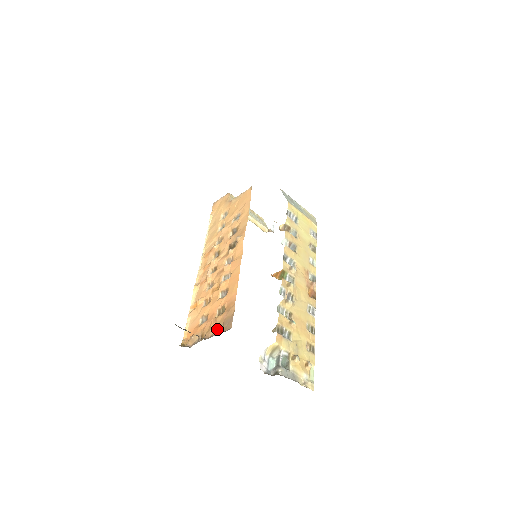
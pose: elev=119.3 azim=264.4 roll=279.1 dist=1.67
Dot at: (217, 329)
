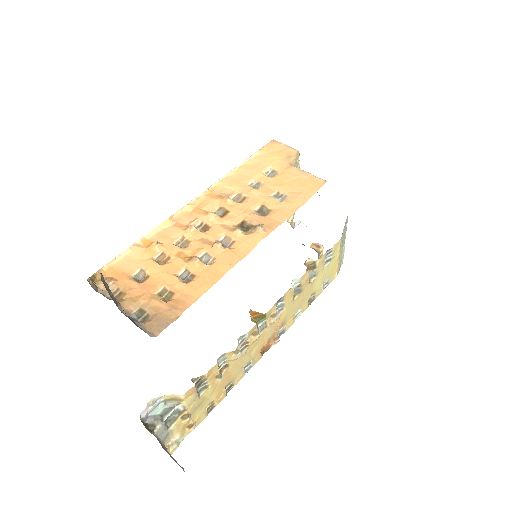
Dot at: (142, 311)
